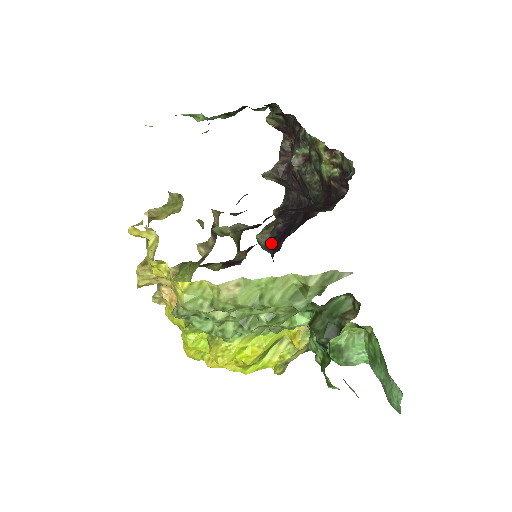
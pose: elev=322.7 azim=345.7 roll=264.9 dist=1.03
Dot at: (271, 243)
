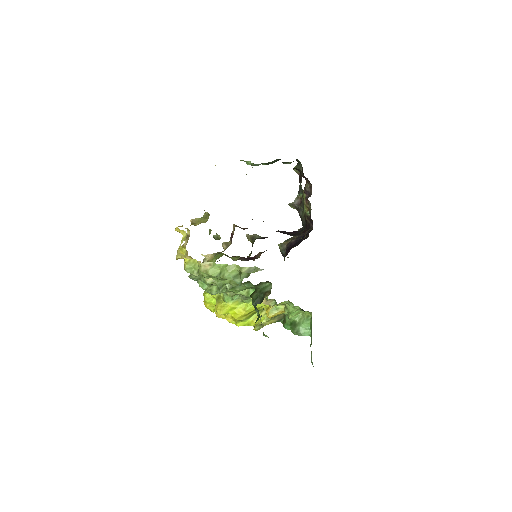
Dot at: (285, 251)
